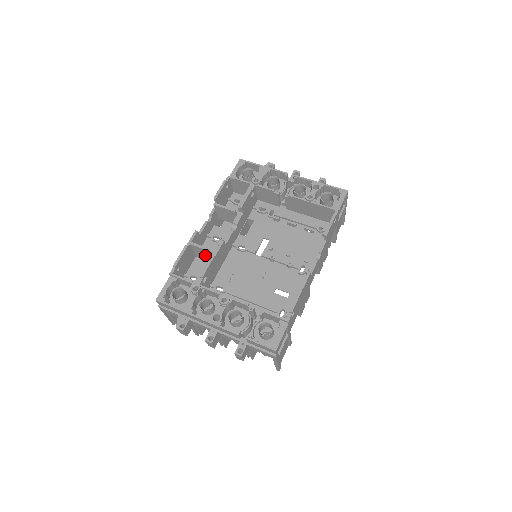
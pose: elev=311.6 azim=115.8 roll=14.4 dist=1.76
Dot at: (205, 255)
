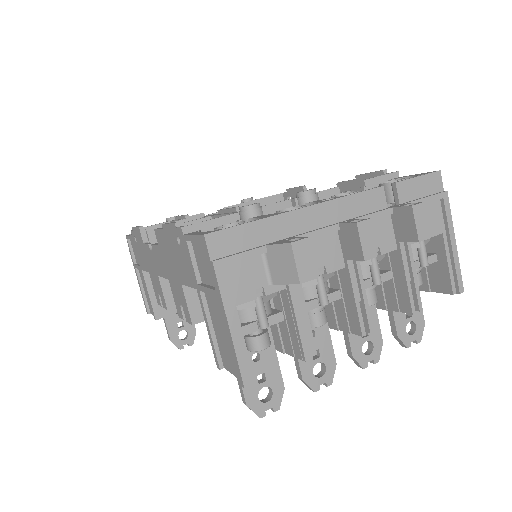
Dot at: occluded
